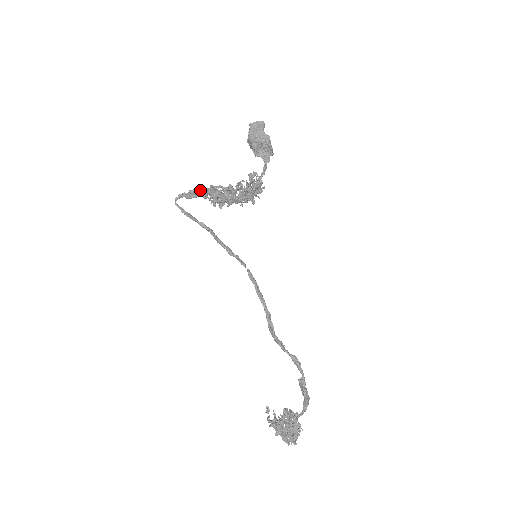
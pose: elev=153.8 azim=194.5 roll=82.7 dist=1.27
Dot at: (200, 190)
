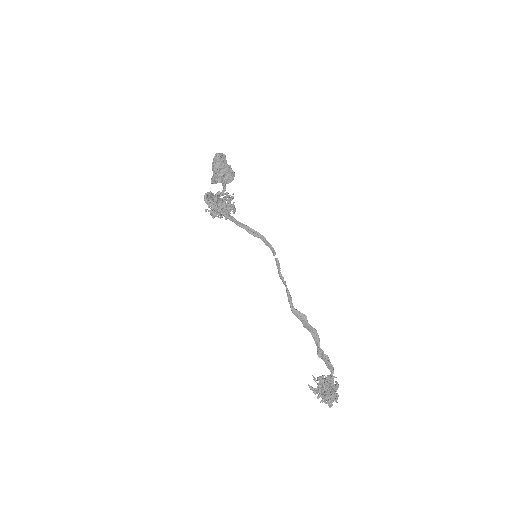
Dot at: (213, 194)
